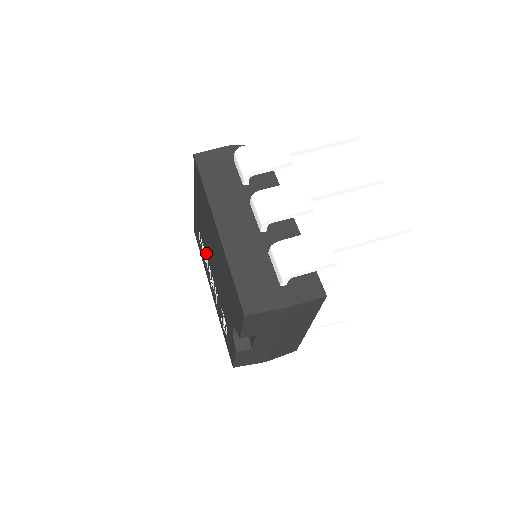
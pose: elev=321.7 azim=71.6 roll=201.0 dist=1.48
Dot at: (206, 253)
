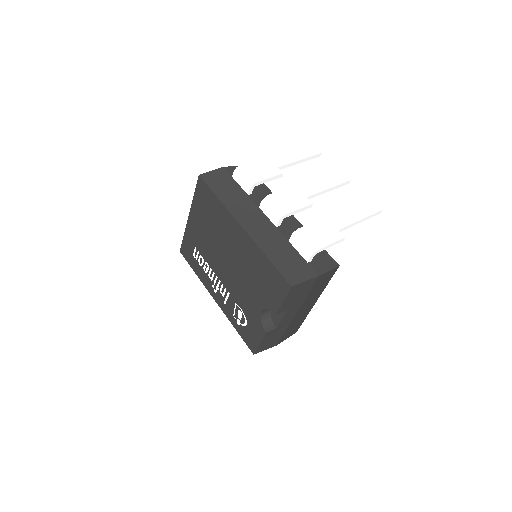
Dot at: (209, 262)
